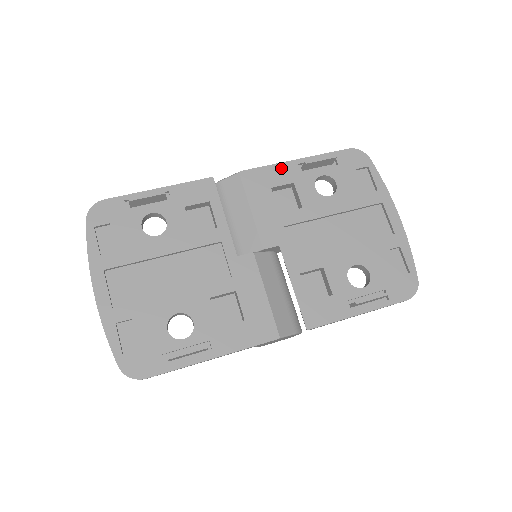
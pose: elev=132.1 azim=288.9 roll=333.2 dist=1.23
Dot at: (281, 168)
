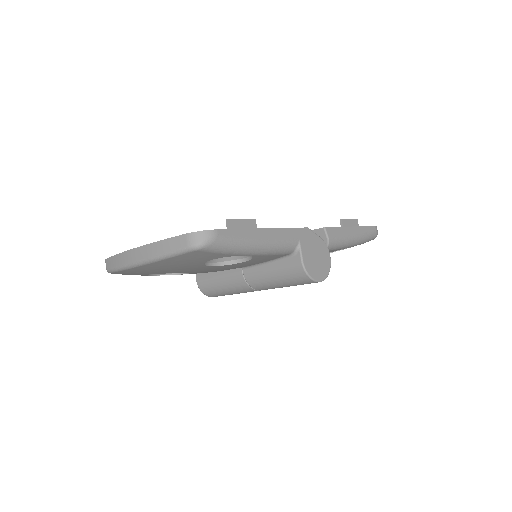
Dot at: occluded
